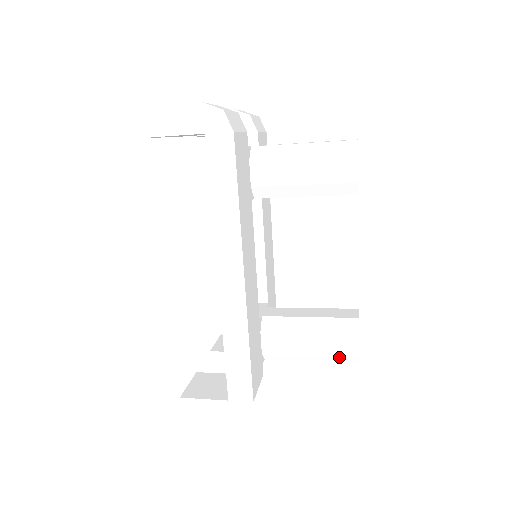
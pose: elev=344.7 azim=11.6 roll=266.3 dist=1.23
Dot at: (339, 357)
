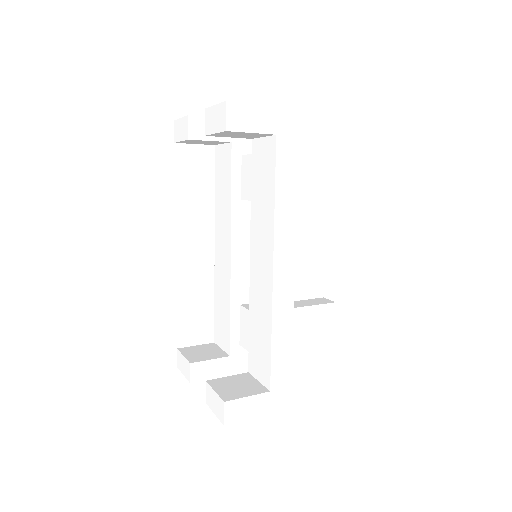
Dot at: (326, 337)
